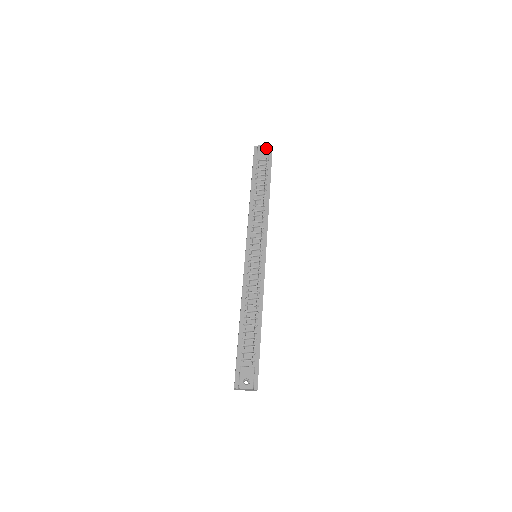
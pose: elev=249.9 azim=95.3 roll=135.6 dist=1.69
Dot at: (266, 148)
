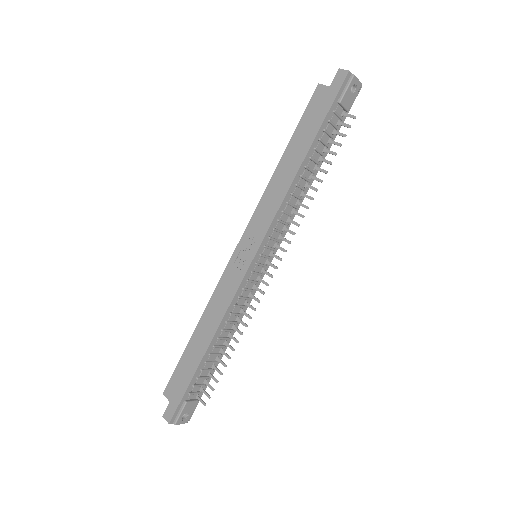
Dot at: (358, 87)
